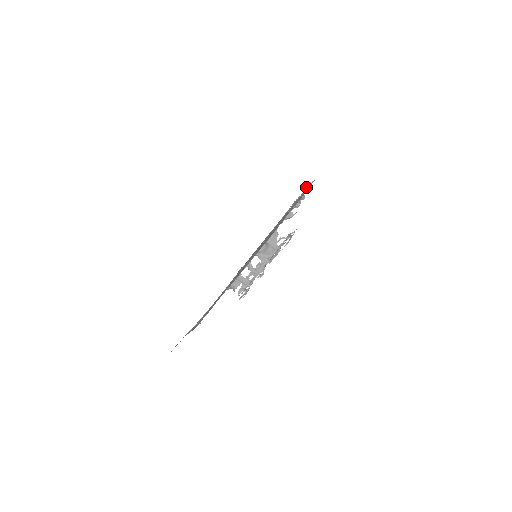
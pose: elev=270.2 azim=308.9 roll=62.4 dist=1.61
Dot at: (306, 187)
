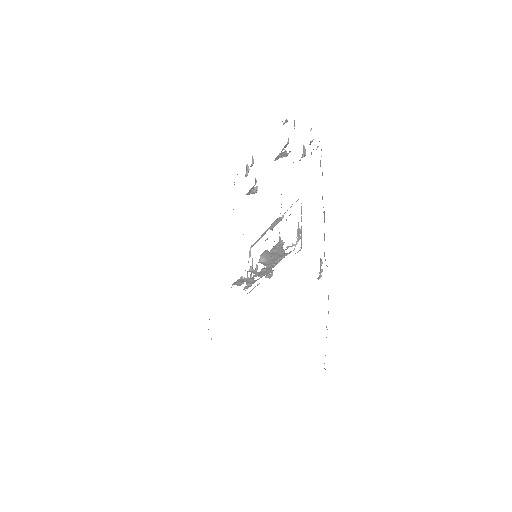
Dot at: occluded
